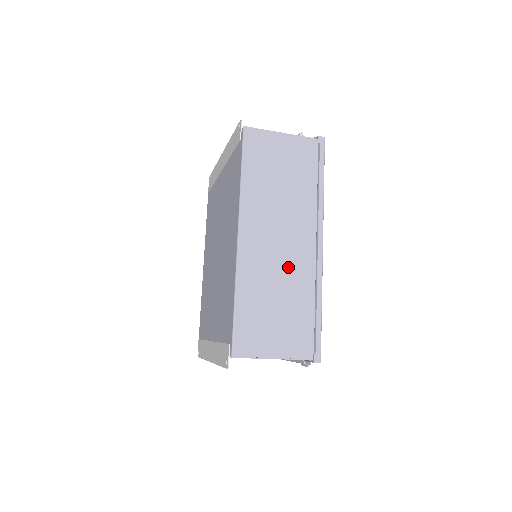
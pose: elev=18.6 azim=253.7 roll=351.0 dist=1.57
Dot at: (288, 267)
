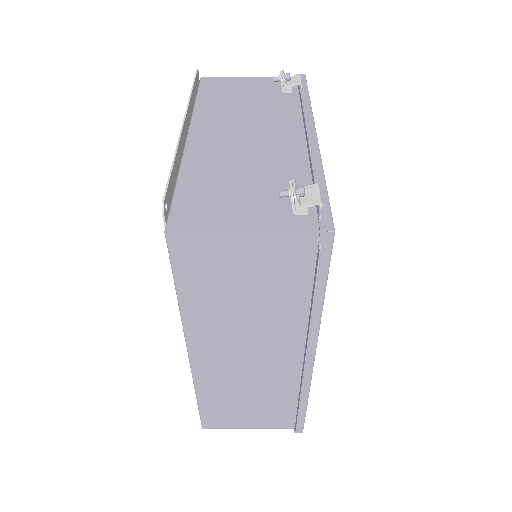
Dot at: (262, 376)
